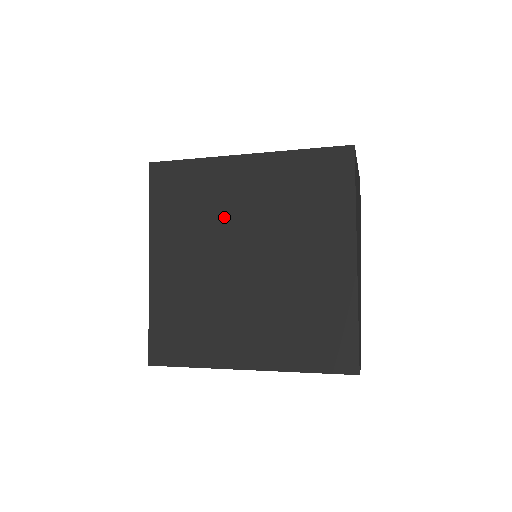
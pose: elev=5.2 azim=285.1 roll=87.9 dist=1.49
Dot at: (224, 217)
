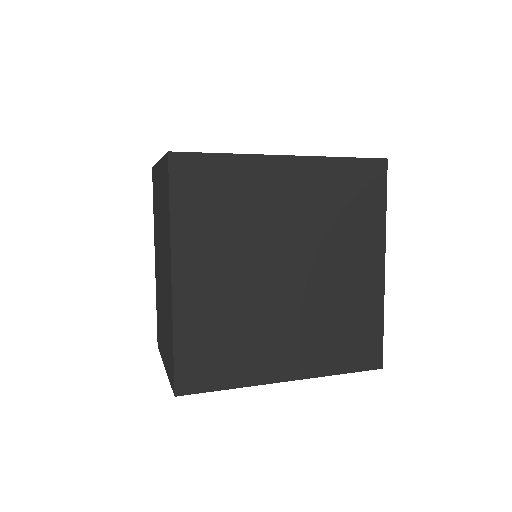
Dot at: (263, 224)
